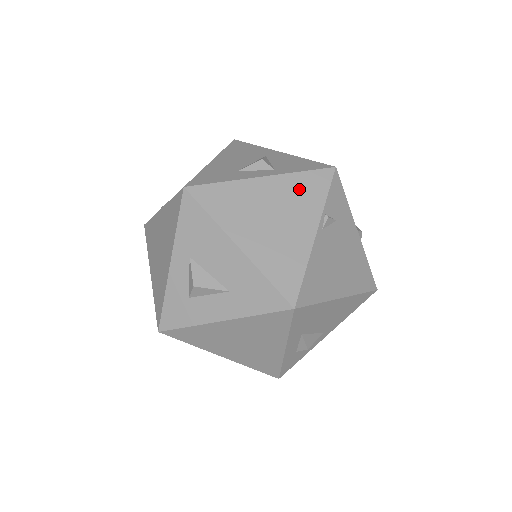
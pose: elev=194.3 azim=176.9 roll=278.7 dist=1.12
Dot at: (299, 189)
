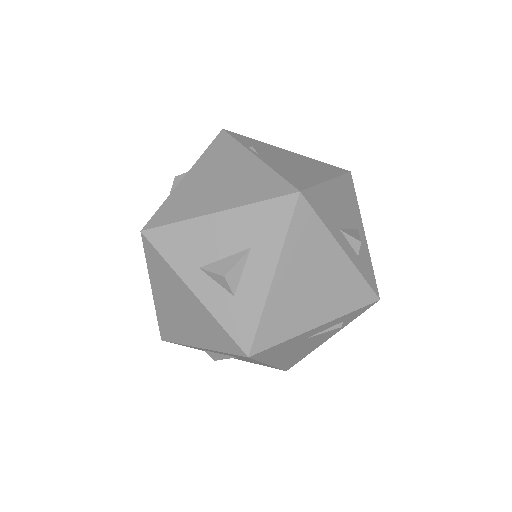
Dot at: (215, 156)
